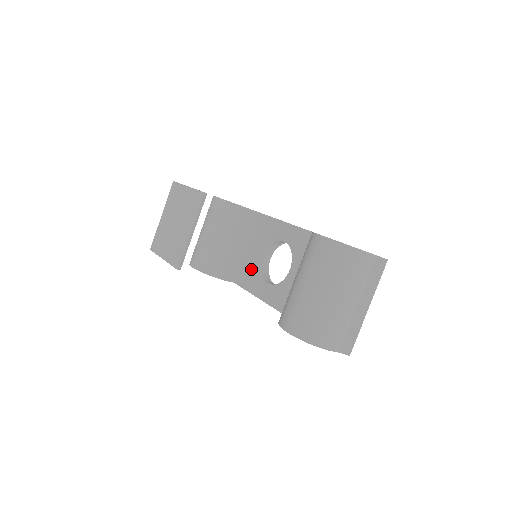
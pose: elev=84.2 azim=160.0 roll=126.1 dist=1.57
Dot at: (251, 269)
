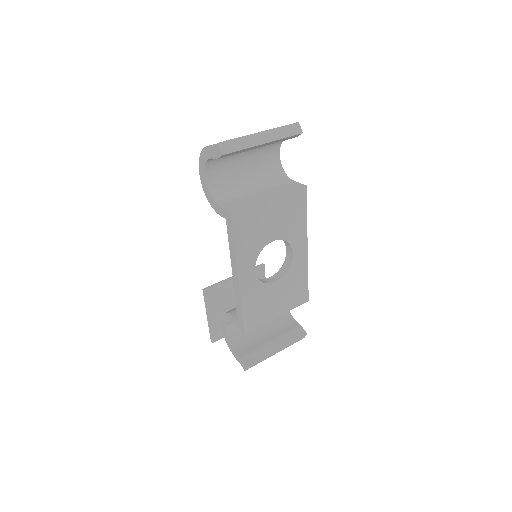
Dot at: occluded
